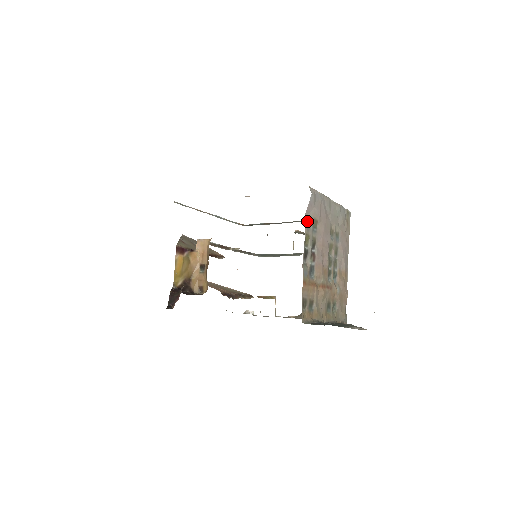
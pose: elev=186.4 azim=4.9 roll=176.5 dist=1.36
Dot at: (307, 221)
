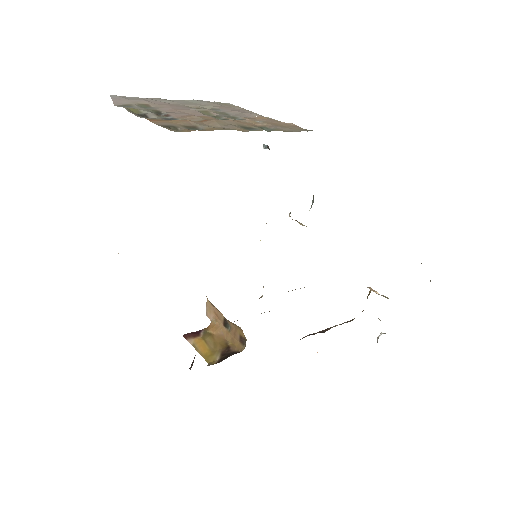
Dot at: (123, 106)
